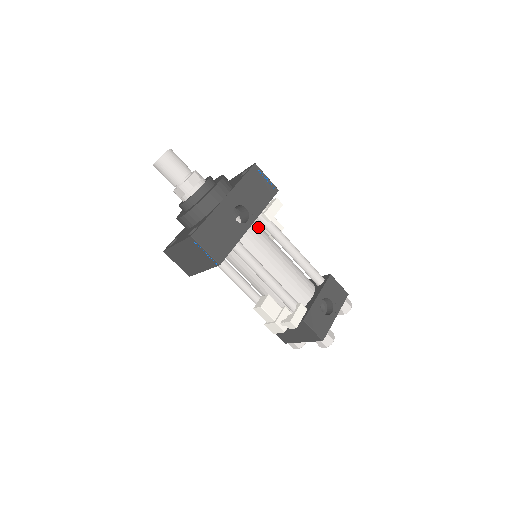
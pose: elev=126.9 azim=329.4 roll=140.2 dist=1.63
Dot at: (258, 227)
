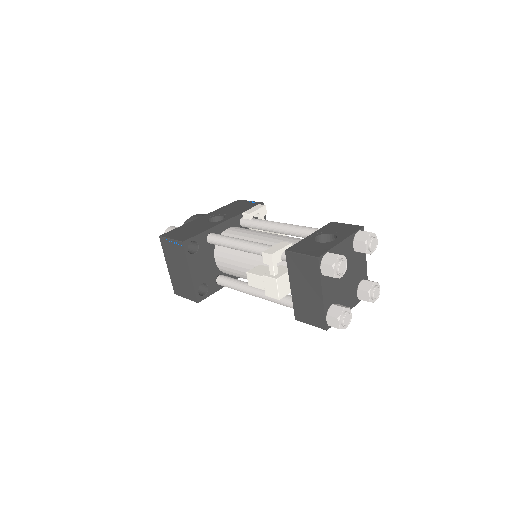
Dot at: (244, 228)
